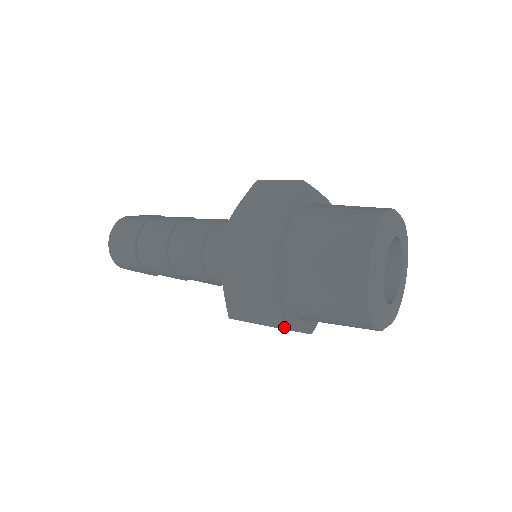
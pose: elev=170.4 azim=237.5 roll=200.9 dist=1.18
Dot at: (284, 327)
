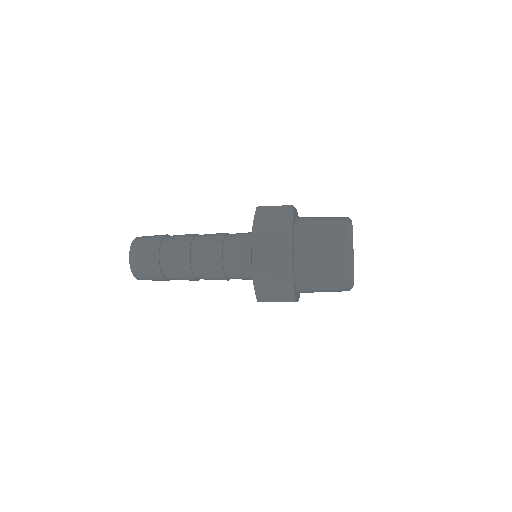
Dot at: (295, 301)
